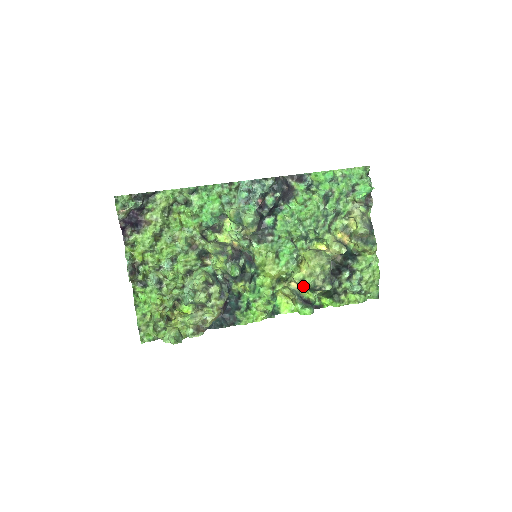
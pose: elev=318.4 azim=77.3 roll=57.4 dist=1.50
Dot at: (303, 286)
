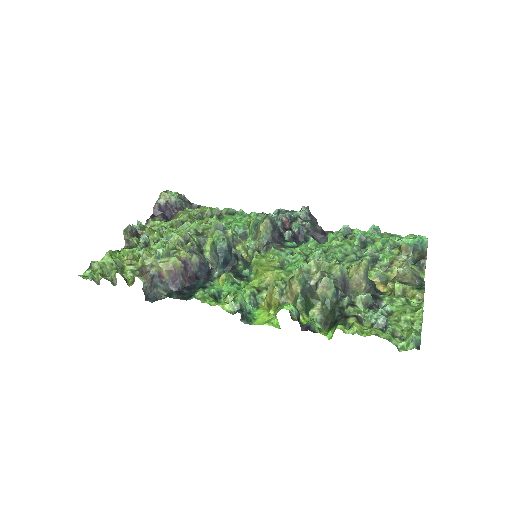
Dot at: (295, 285)
